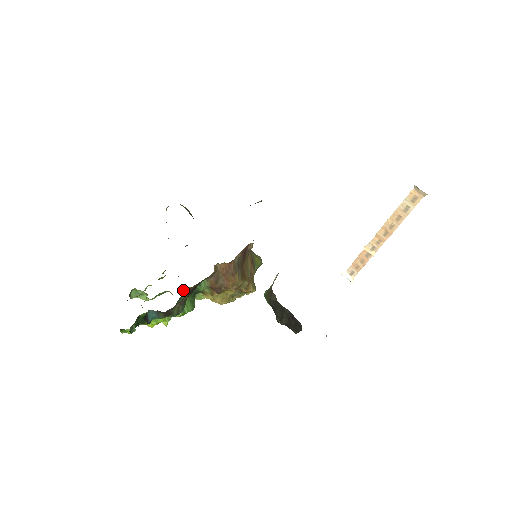
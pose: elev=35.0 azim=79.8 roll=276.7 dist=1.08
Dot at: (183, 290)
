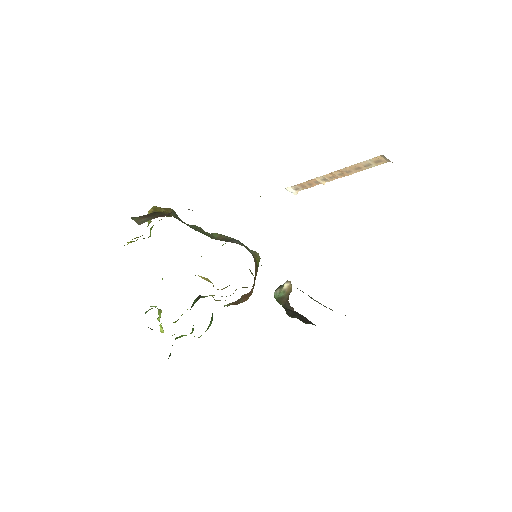
Dot at: occluded
